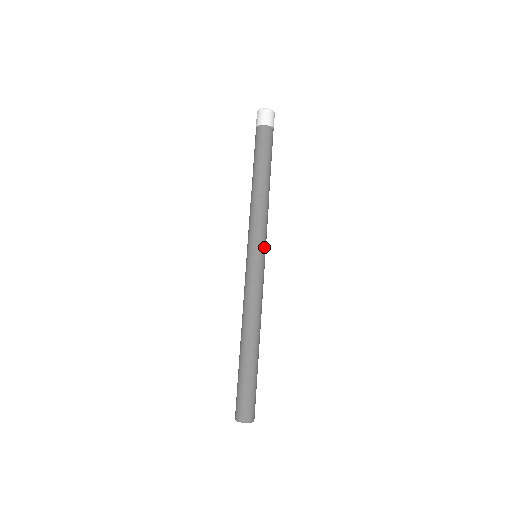
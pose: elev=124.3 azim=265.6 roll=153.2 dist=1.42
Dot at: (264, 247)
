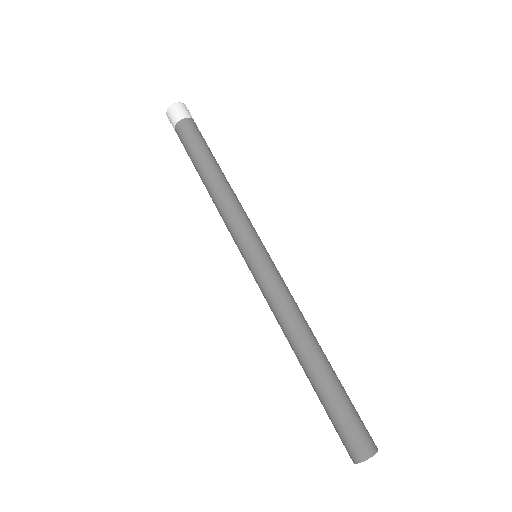
Dot at: occluded
